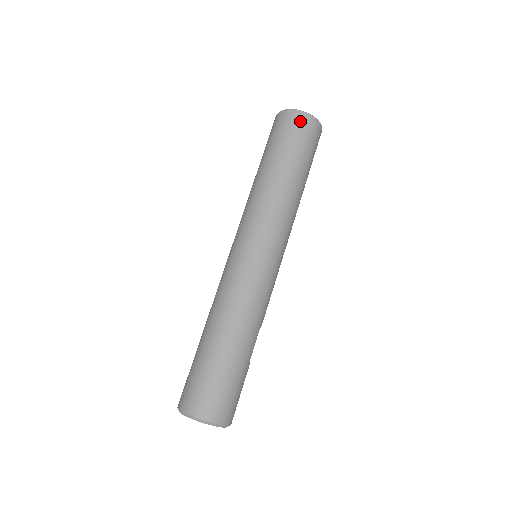
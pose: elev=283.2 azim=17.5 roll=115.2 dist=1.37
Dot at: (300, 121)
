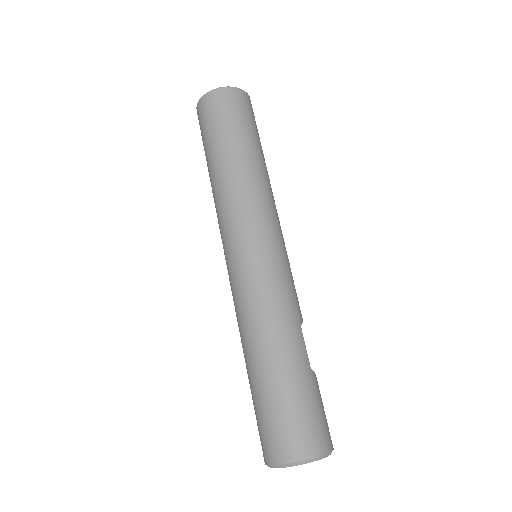
Dot at: (216, 100)
